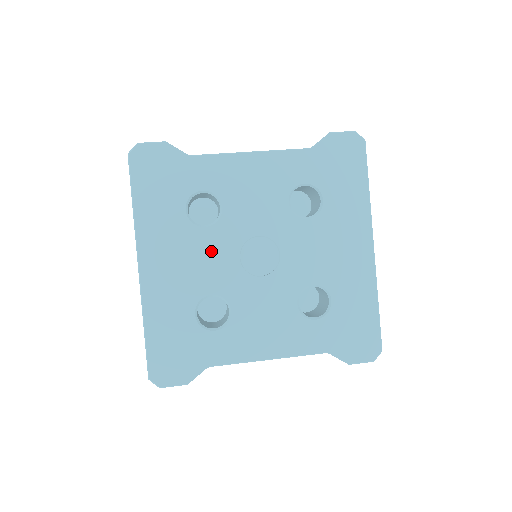
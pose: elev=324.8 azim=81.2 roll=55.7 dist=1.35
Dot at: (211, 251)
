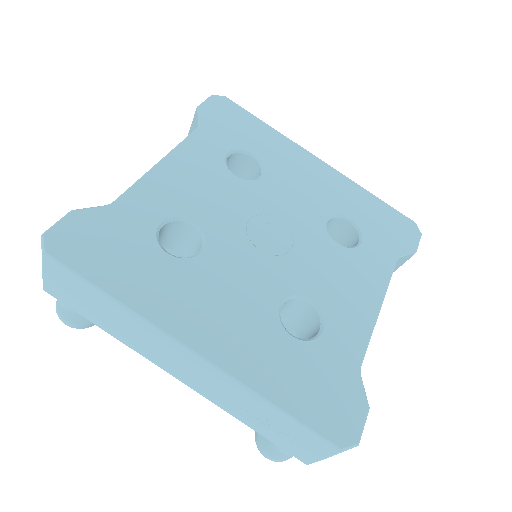
Dot at: (233, 267)
